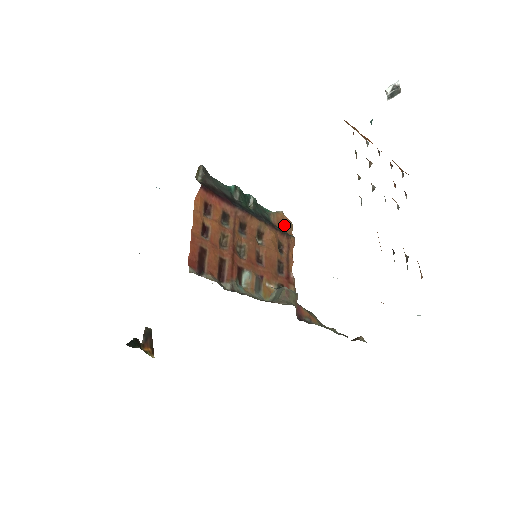
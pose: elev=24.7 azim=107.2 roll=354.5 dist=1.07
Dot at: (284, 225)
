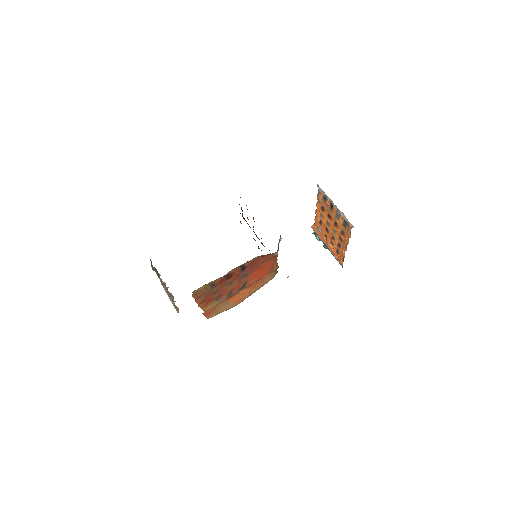
Dot at: occluded
